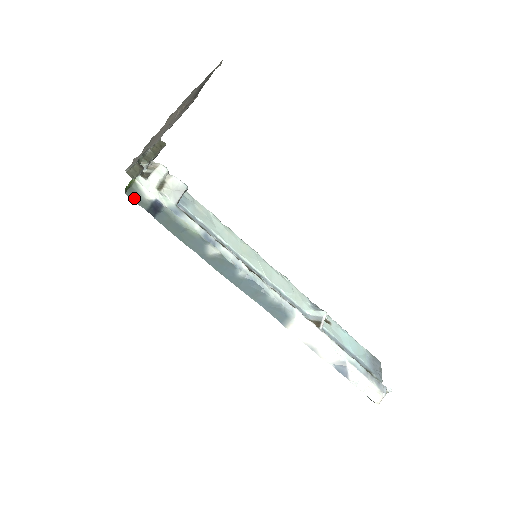
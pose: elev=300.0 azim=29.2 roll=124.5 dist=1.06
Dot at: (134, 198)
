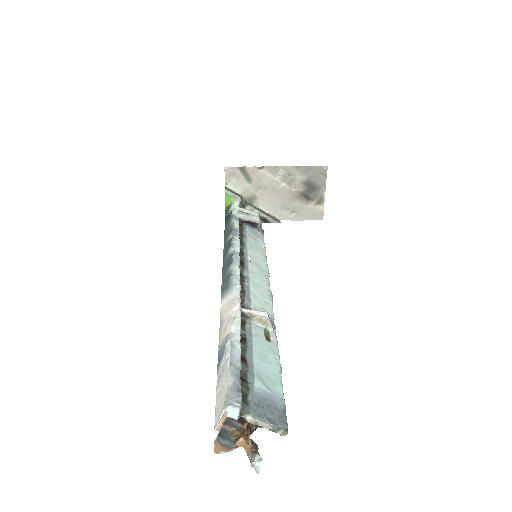
Dot at: (226, 215)
